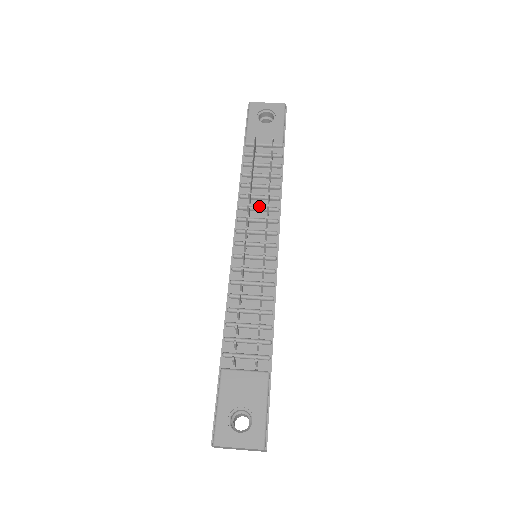
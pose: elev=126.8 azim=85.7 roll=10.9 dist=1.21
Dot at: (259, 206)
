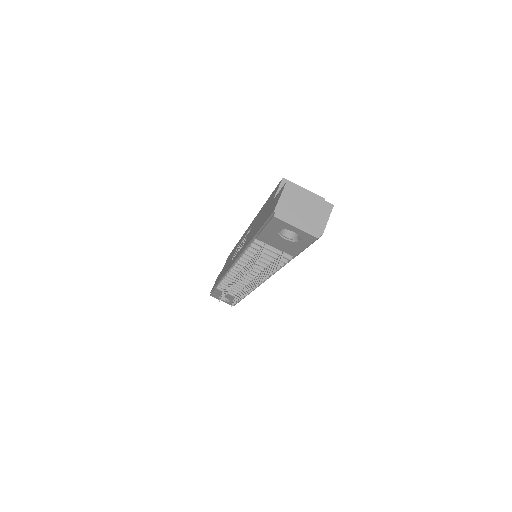
Dot at: occluded
